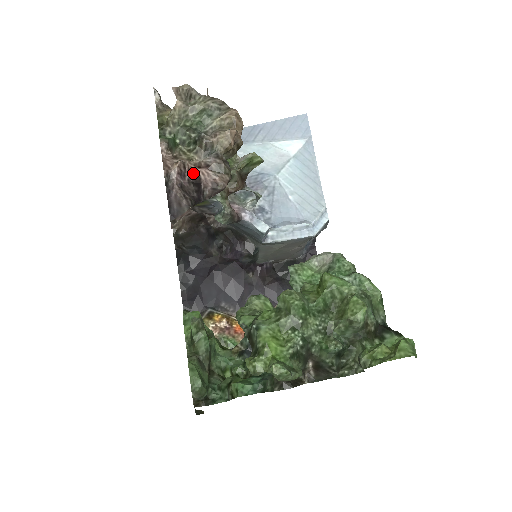
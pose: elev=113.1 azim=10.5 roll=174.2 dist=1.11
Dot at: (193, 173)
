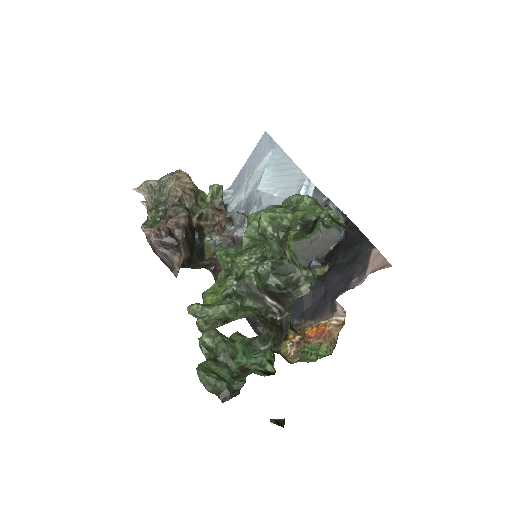
Dot at: (165, 229)
